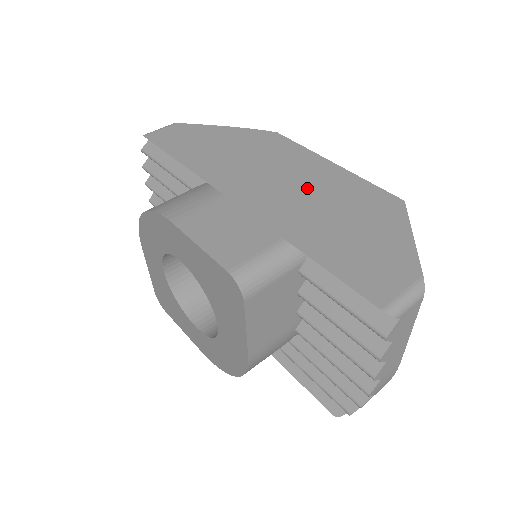
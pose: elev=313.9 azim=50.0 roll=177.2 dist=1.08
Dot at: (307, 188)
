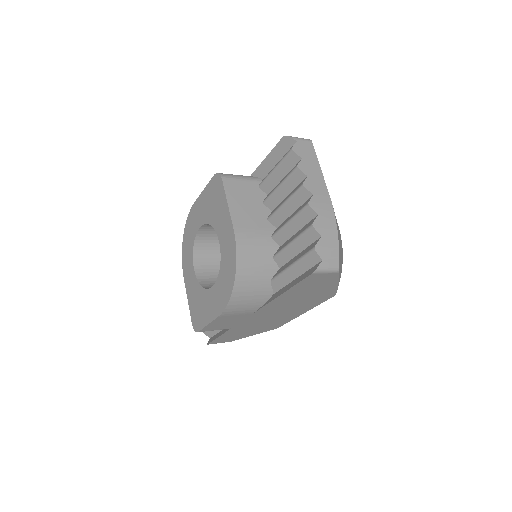
Dot at: occluded
